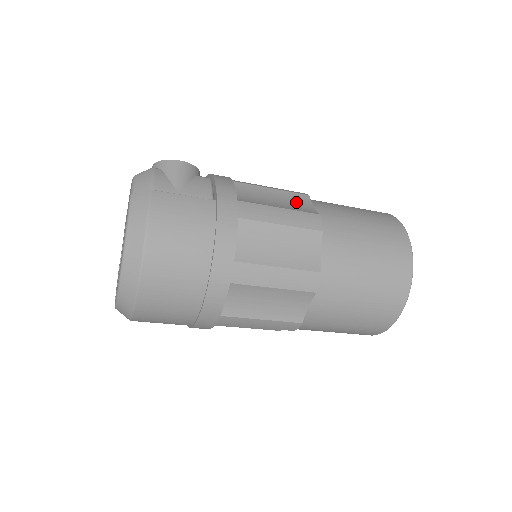
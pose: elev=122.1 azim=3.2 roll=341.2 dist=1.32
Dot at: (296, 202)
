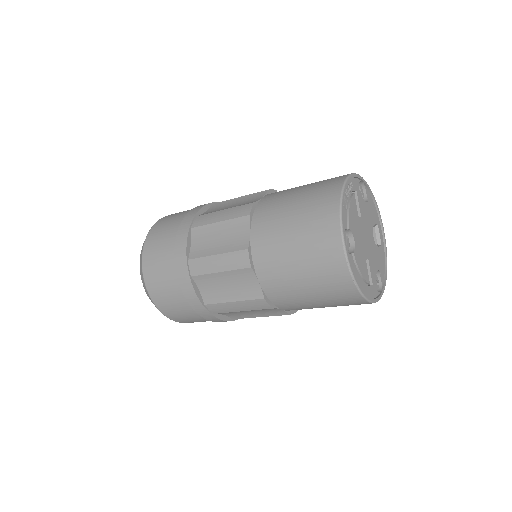
Dot at: occluded
